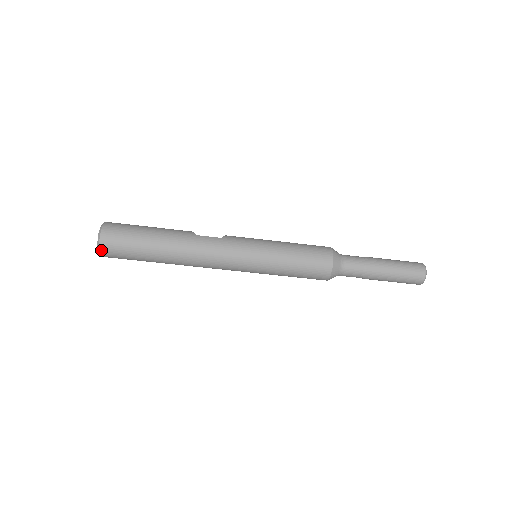
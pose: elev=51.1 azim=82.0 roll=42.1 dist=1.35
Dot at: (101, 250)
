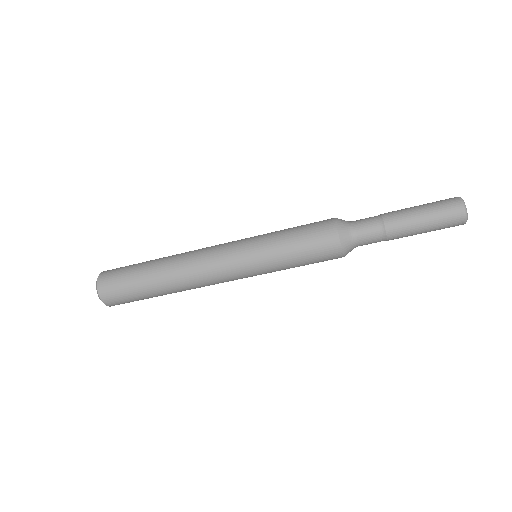
Dot at: (99, 290)
